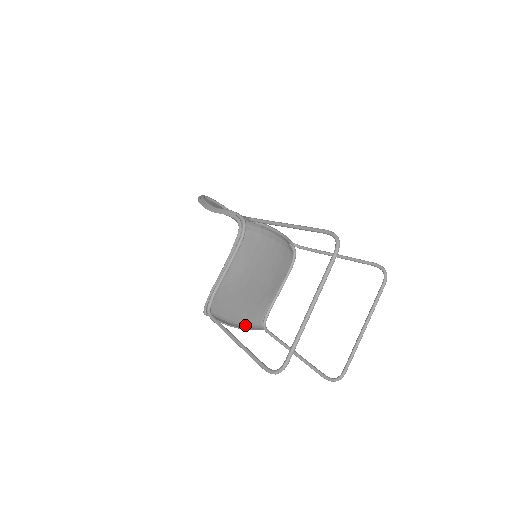
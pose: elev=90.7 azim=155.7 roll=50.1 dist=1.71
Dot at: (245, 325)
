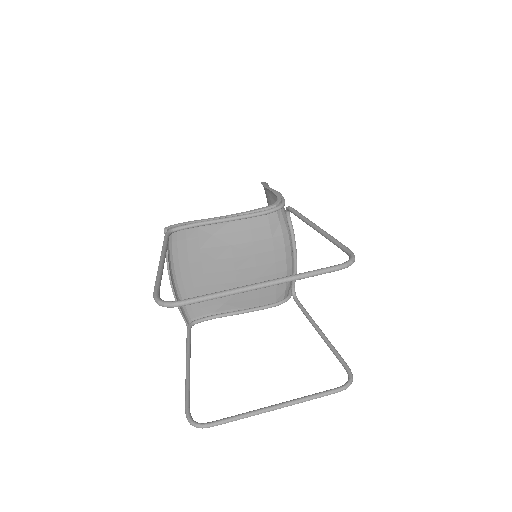
Dot at: (180, 297)
